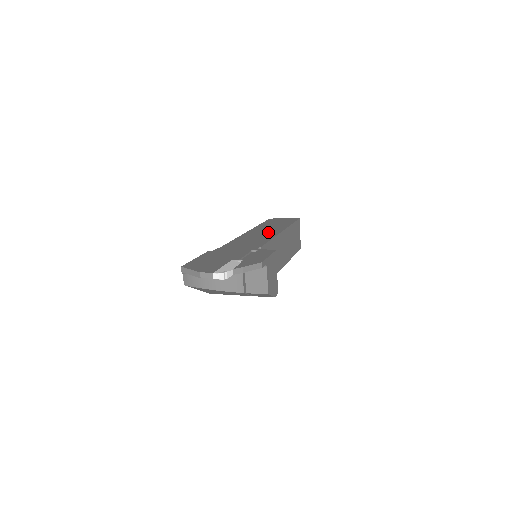
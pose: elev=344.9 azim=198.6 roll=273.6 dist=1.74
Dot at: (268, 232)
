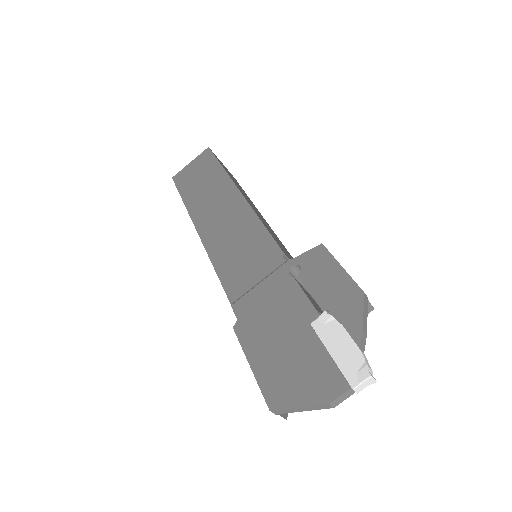
Dot at: (227, 209)
